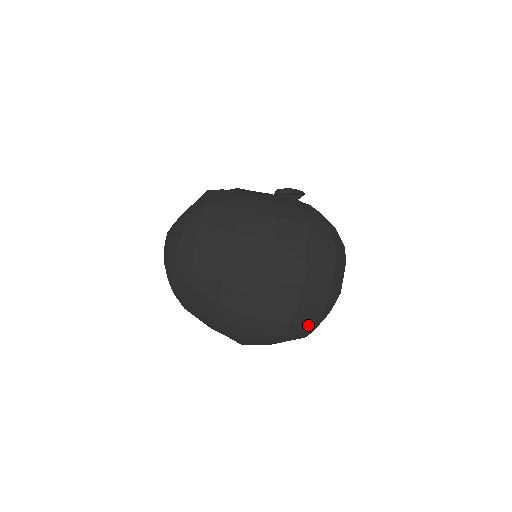
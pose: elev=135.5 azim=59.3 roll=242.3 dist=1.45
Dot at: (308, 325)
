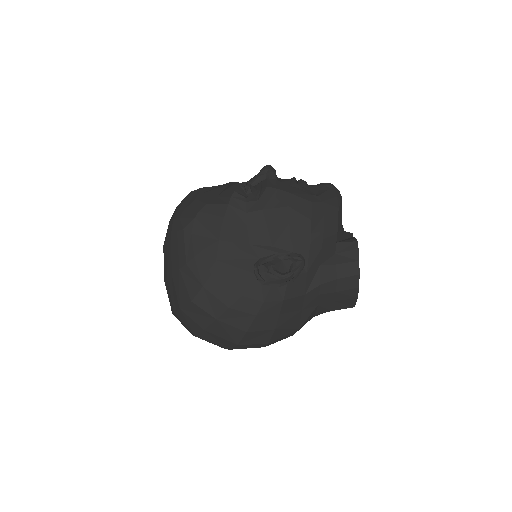
Dot at: occluded
